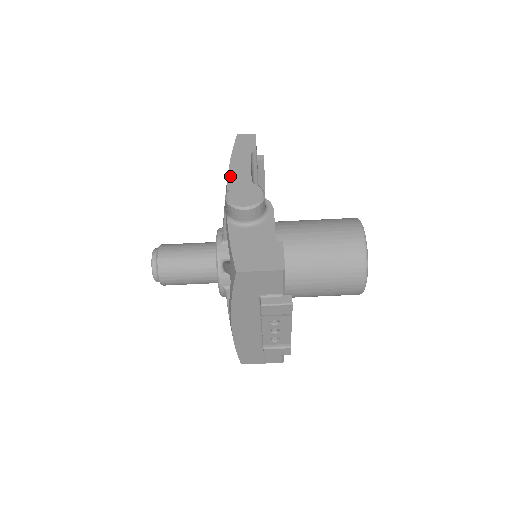
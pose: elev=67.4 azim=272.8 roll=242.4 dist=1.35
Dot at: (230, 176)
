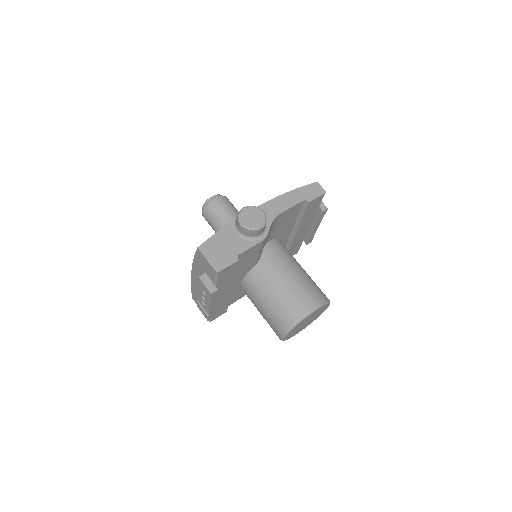
Dot at: (274, 200)
